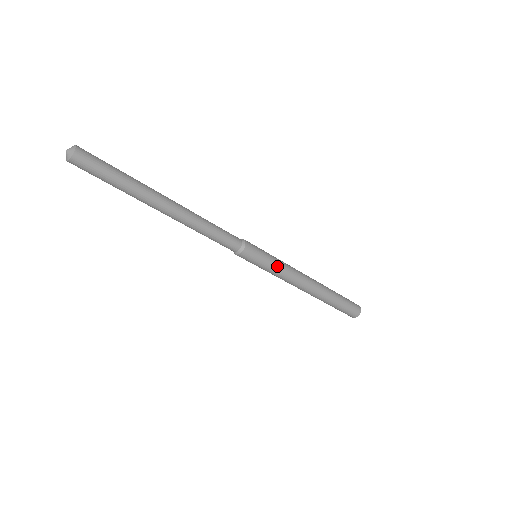
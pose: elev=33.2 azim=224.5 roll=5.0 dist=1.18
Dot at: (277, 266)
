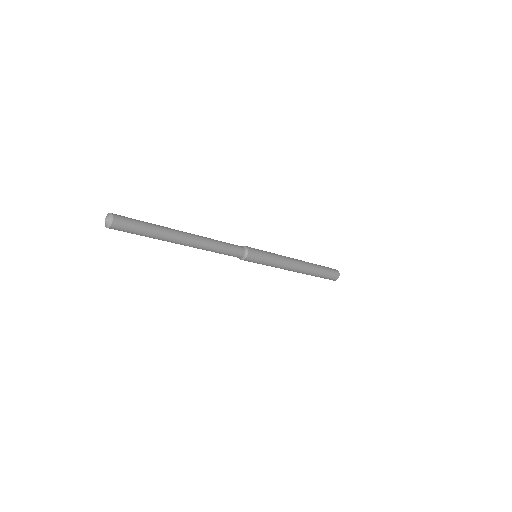
Dot at: (273, 256)
